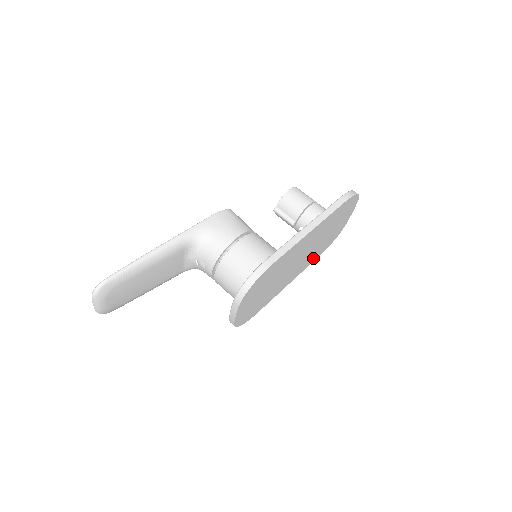
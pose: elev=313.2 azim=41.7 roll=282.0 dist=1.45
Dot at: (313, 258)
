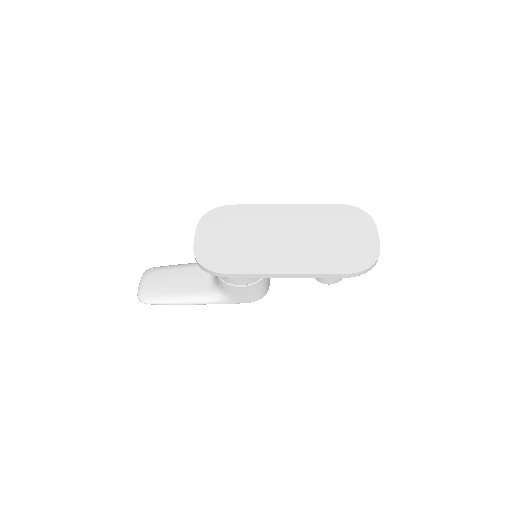
Dot at: (324, 266)
